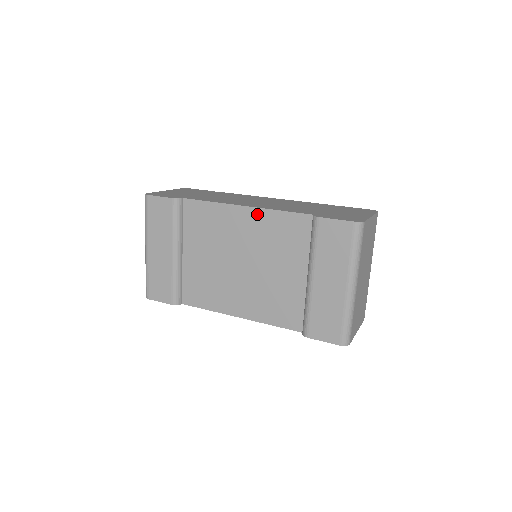
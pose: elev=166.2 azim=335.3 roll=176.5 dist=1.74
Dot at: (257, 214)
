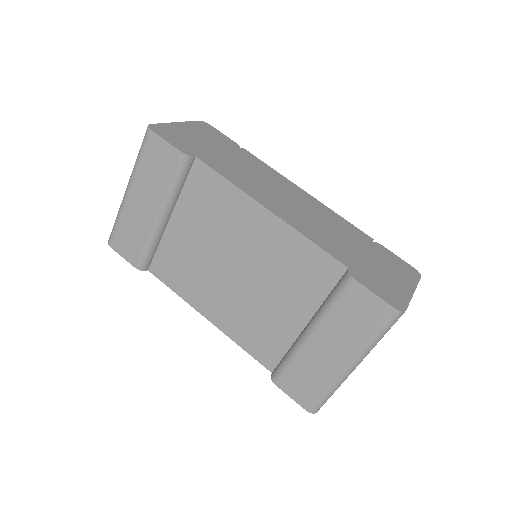
Dot at: (280, 228)
